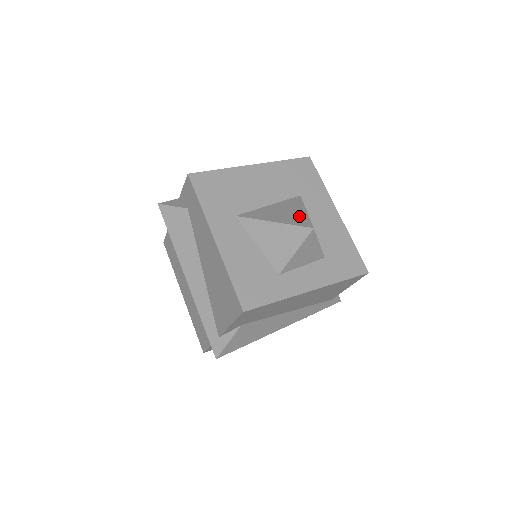
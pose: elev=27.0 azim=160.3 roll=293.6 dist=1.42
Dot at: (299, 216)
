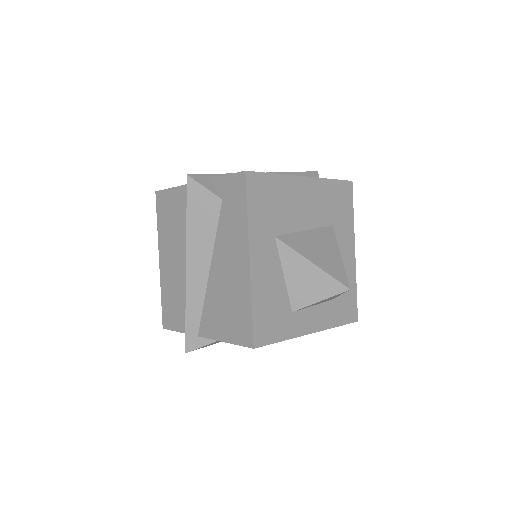
Dot at: (336, 263)
